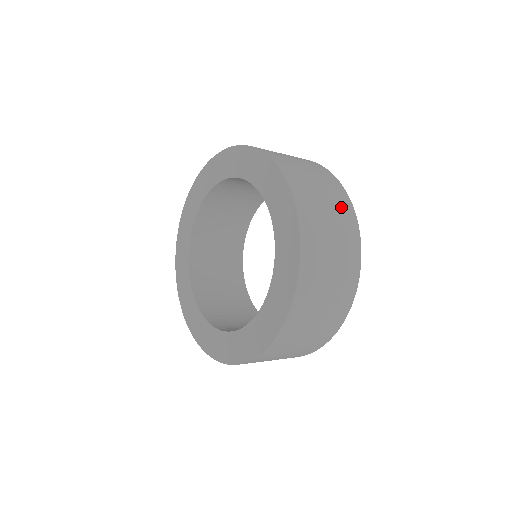
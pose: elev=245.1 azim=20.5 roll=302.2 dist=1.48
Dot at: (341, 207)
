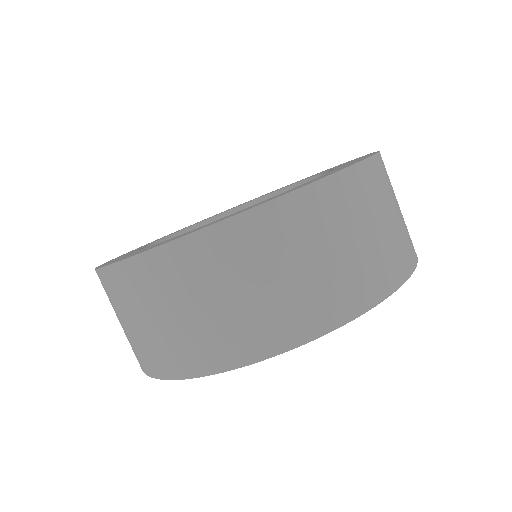
Dot at: (392, 257)
